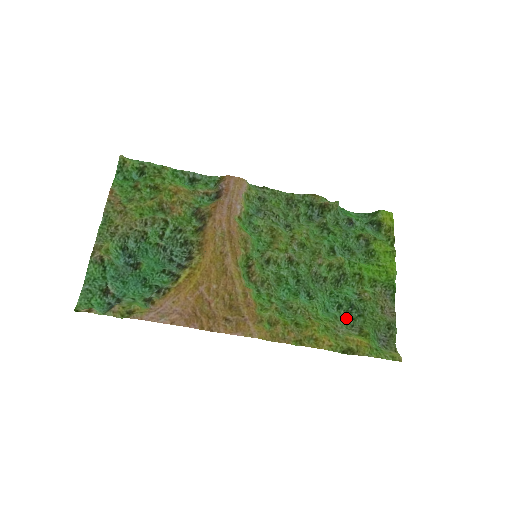
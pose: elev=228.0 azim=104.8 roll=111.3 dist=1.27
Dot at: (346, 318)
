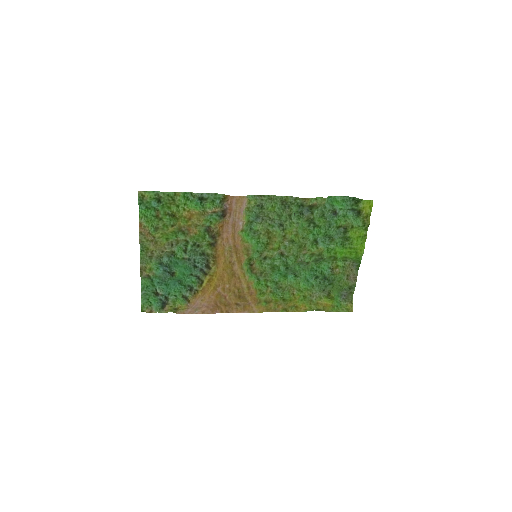
Dot at: (320, 285)
